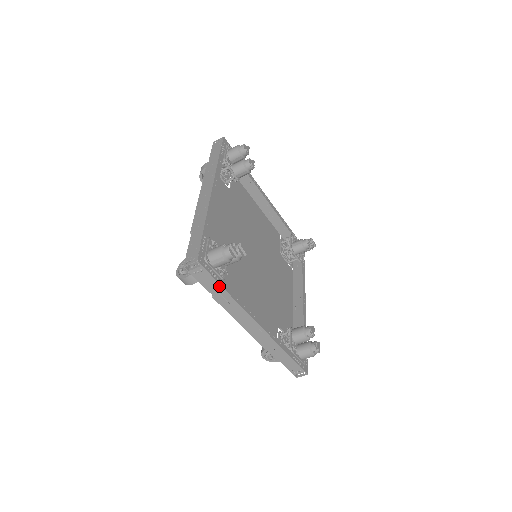
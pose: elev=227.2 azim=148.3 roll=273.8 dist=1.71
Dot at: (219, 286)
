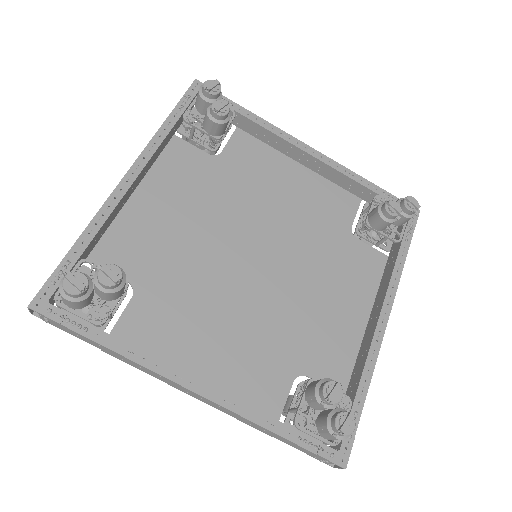
Dot at: (86, 338)
